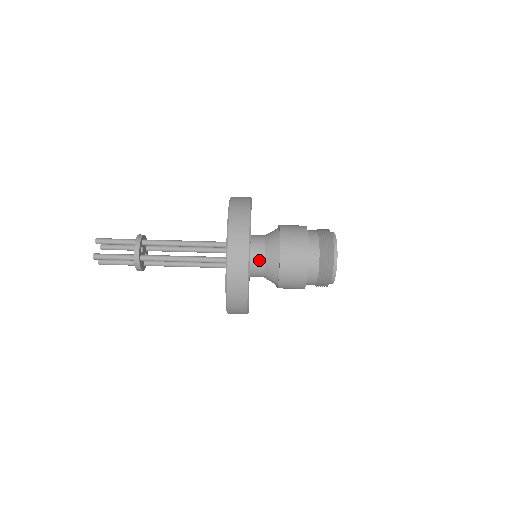
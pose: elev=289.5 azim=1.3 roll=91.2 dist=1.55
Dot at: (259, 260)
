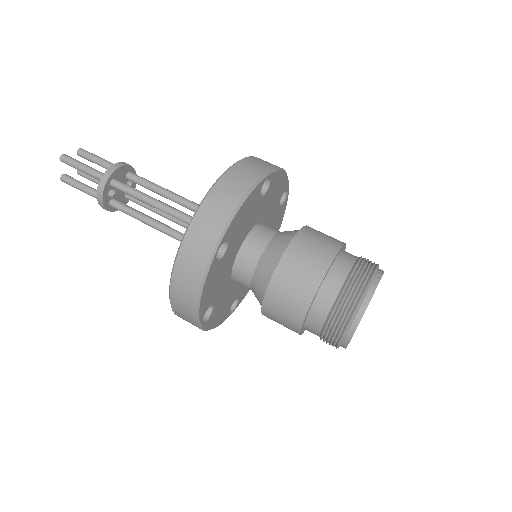
Dot at: (243, 284)
